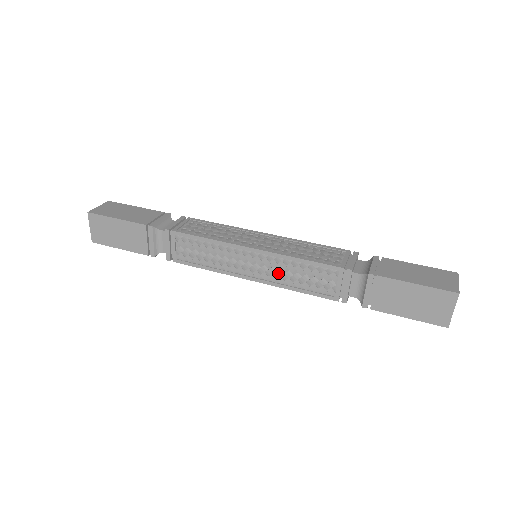
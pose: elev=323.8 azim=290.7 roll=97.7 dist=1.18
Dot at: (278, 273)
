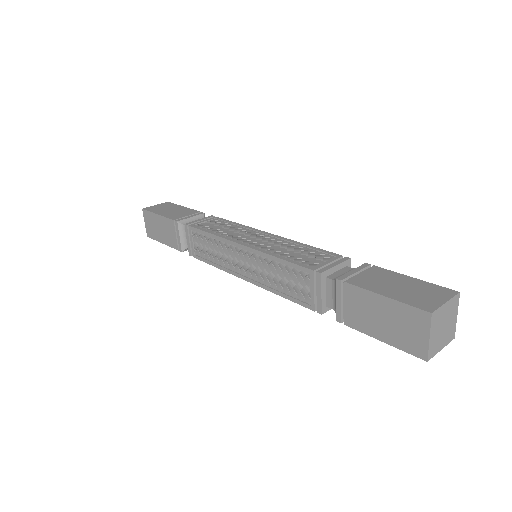
Dot at: (263, 273)
